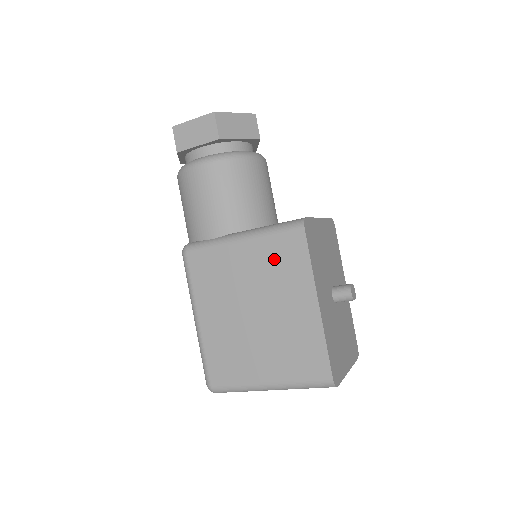
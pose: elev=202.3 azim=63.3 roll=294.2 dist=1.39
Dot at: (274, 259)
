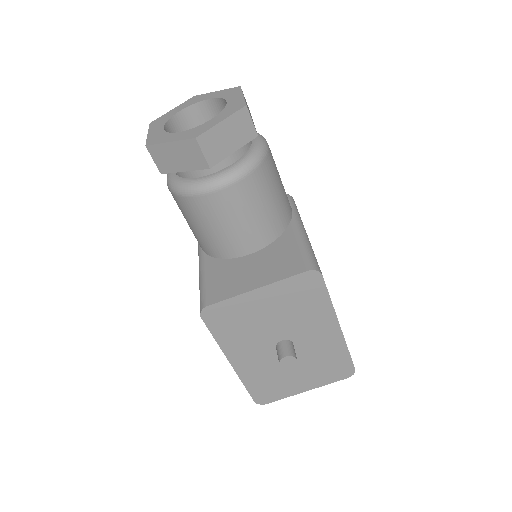
Dot at: occluded
